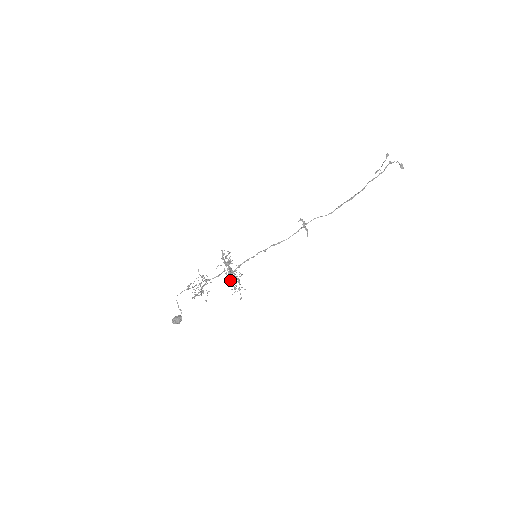
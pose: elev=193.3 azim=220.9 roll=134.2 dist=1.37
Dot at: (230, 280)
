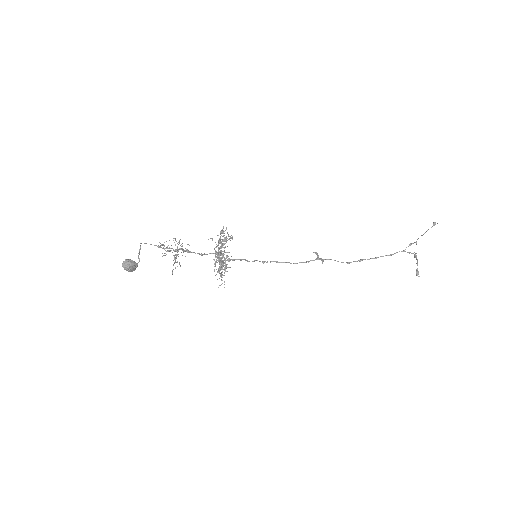
Dot at: (217, 260)
